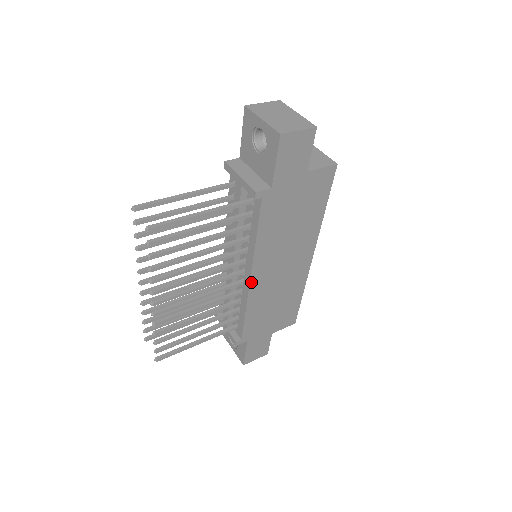
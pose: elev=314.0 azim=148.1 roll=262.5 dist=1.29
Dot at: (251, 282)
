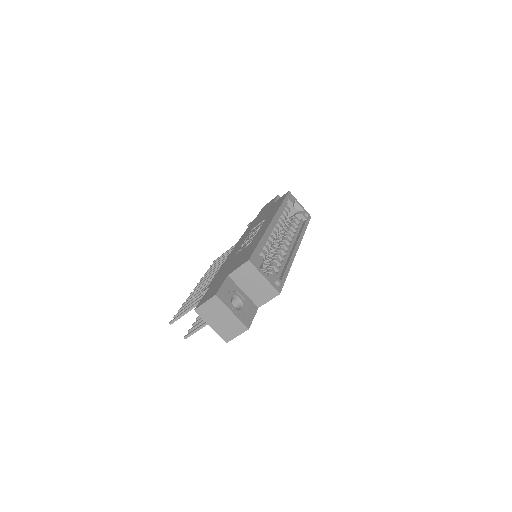
Dot at: occluded
